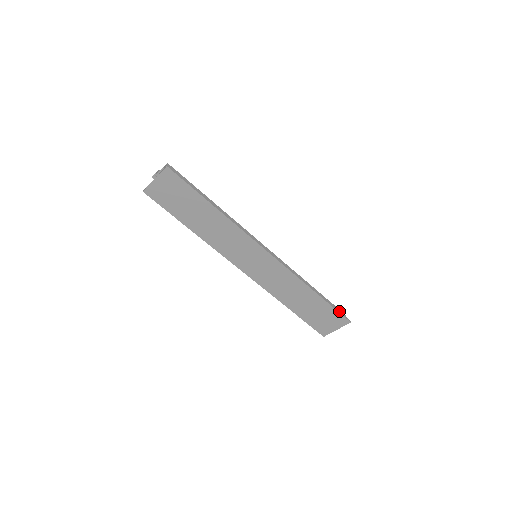
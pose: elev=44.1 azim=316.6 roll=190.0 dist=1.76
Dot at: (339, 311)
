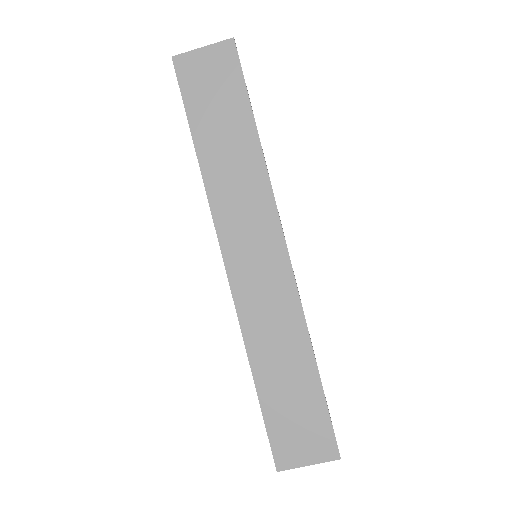
Dot at: (332, 425)
